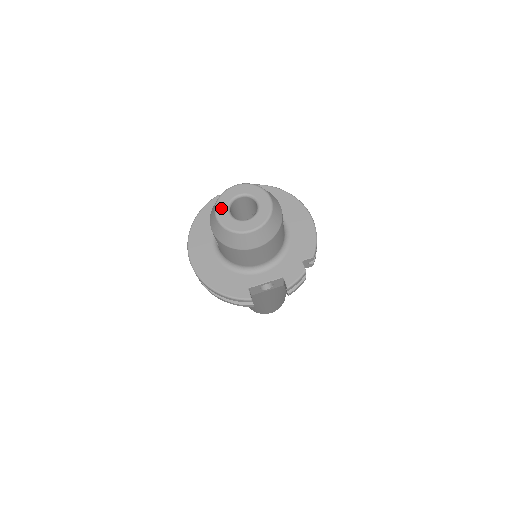
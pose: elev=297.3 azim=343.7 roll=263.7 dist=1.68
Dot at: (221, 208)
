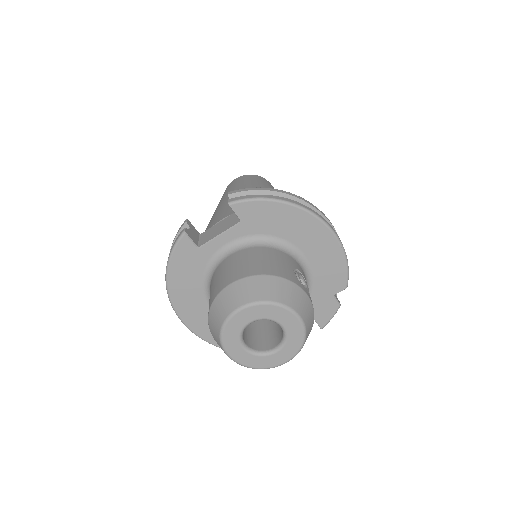
Dot at: (231, 346)
